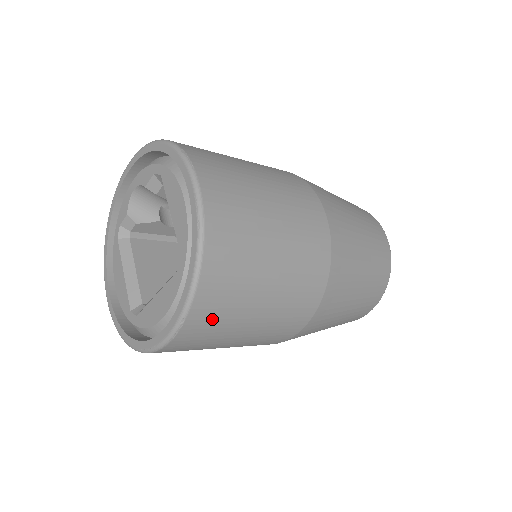
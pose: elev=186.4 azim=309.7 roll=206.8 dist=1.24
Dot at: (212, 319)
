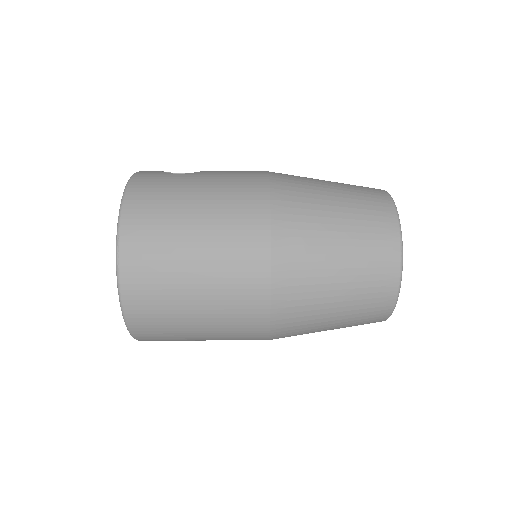
Dot at: (163, 340)
